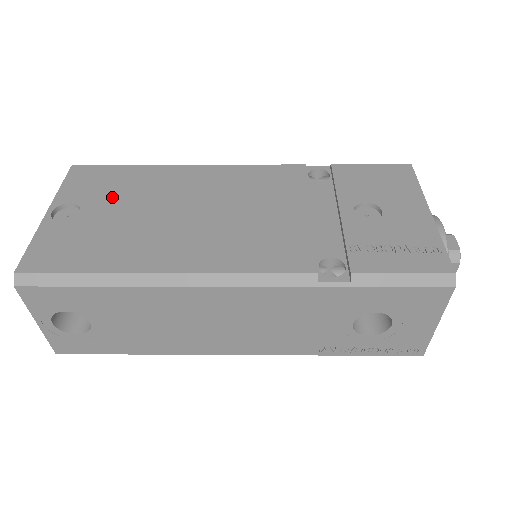
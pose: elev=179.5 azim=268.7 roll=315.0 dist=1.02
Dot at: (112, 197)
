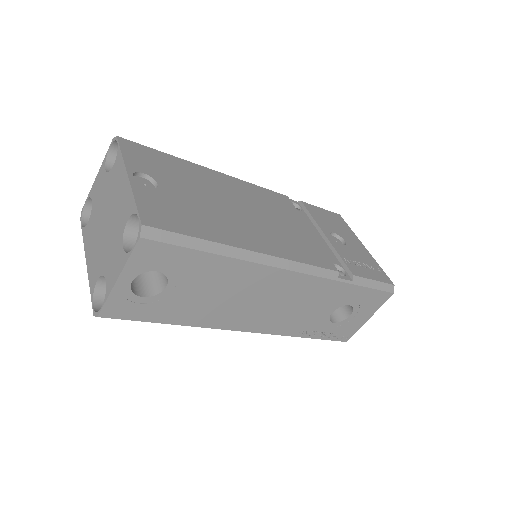
Dot at: (175, 179)
